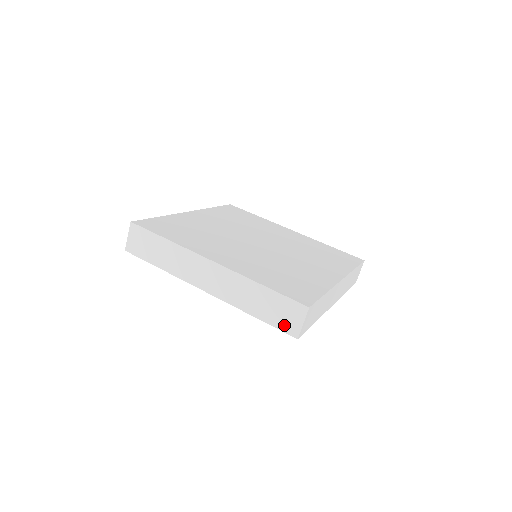
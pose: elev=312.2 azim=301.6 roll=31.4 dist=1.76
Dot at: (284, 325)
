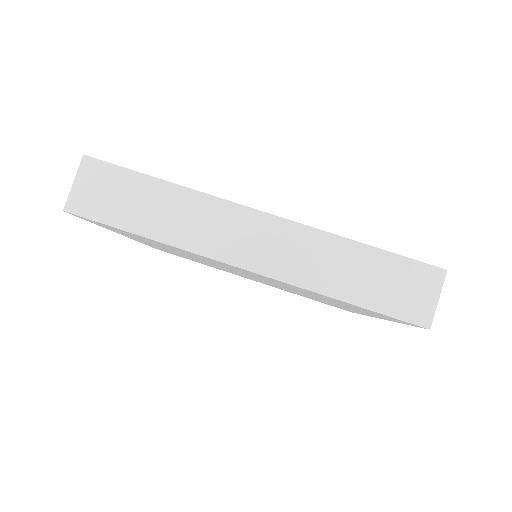
Dot at: (404, 308)
